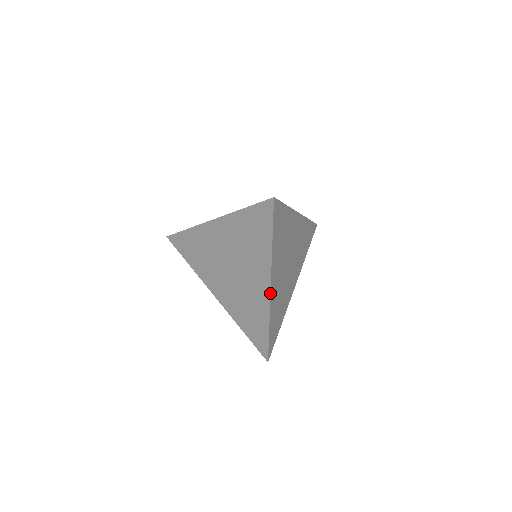
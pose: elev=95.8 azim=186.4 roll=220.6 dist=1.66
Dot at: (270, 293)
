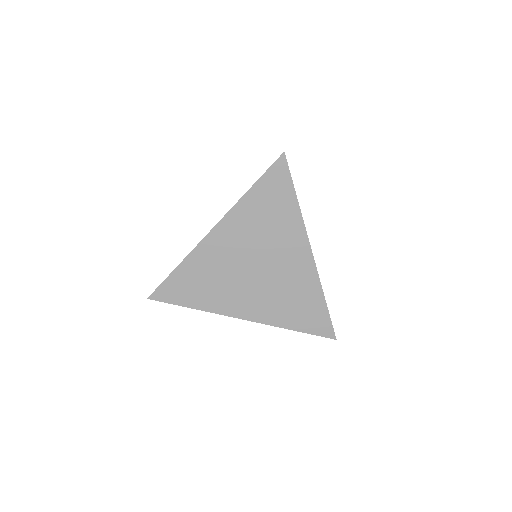
Dot at: (313, 257)
